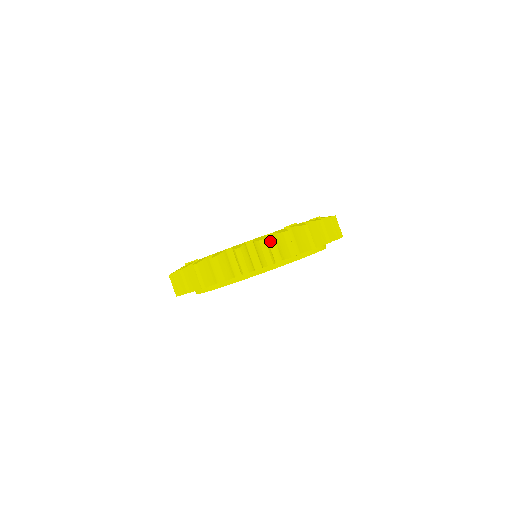
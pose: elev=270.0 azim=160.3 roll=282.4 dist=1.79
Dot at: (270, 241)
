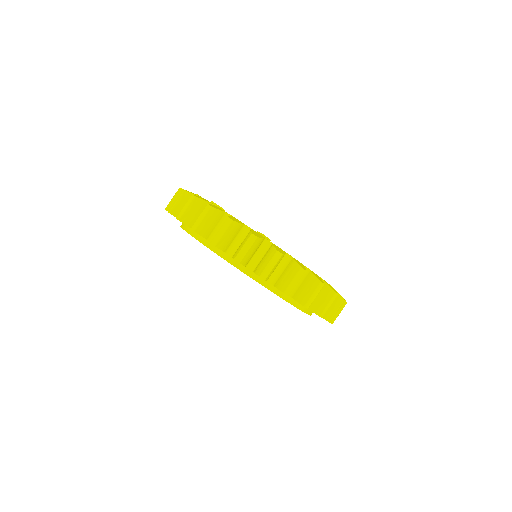
Dot at: occluded
